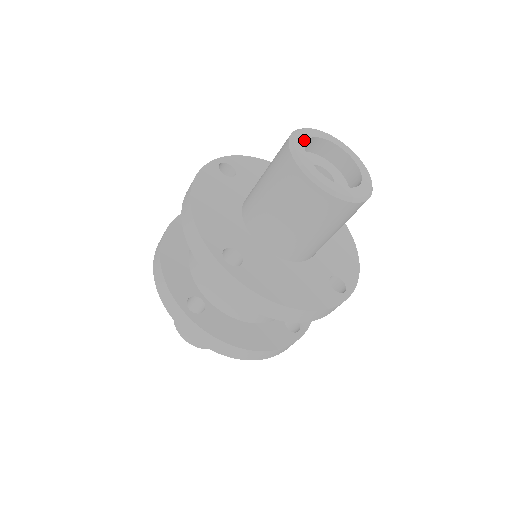
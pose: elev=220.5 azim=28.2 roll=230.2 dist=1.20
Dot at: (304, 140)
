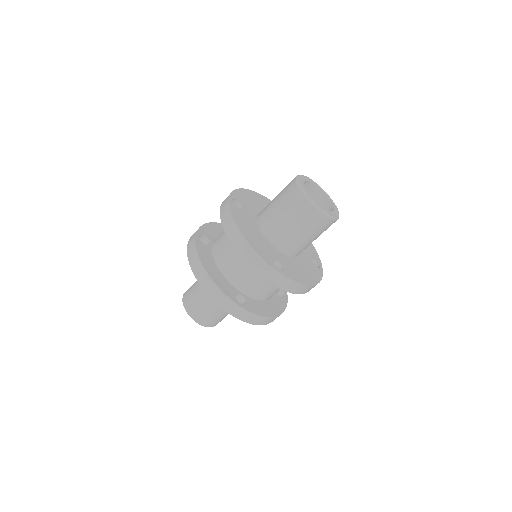
Dot at: (313, 183)
